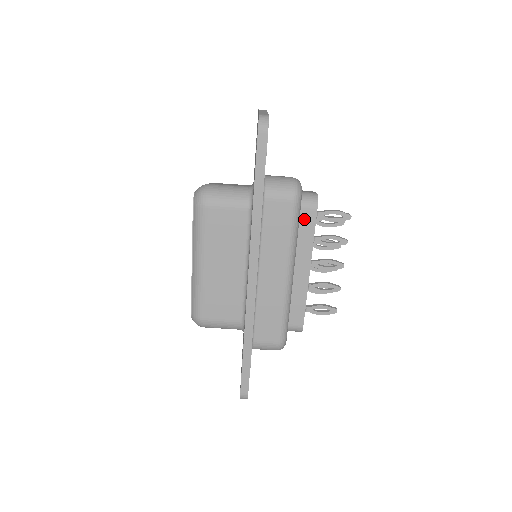
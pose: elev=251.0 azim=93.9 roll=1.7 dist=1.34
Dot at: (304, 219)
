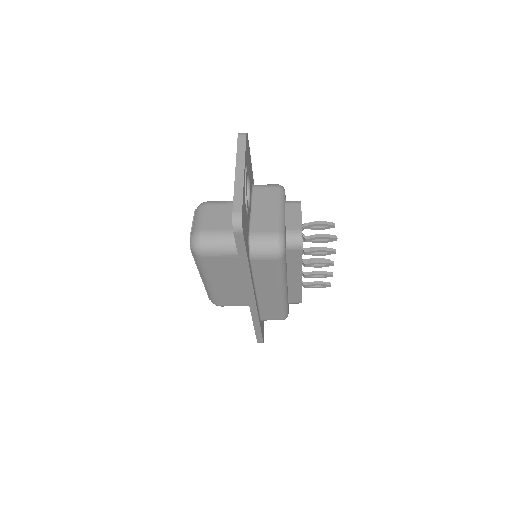
Dot at: (291, 255)
